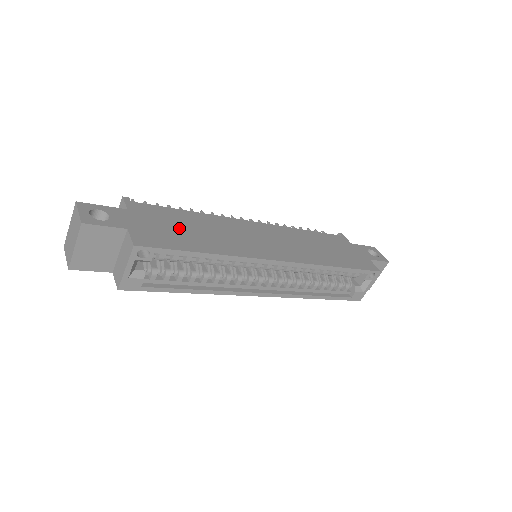
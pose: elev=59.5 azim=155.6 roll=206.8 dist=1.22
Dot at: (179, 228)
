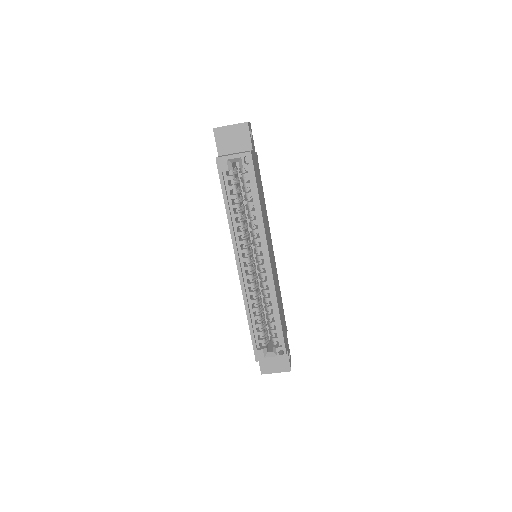
Dot at: (260, 186)
